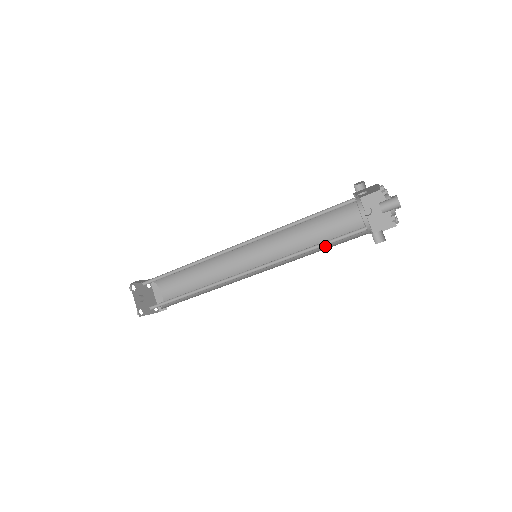
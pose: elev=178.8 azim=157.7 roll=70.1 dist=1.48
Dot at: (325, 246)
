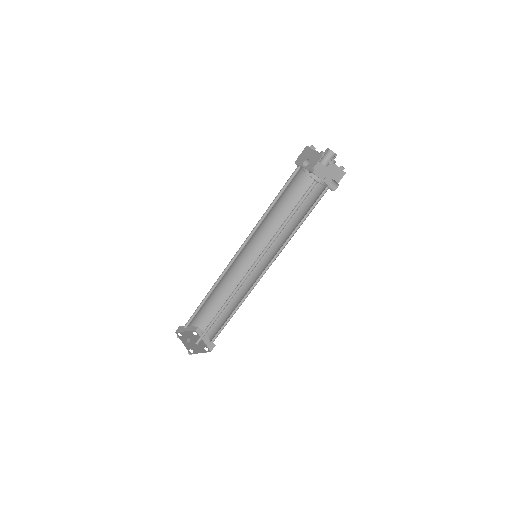
Dot at: (302, 219)
